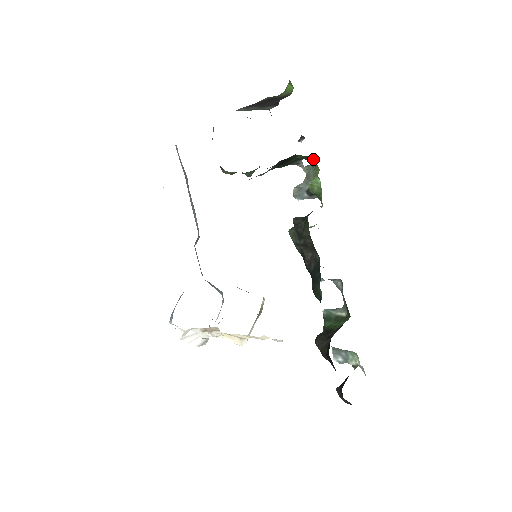
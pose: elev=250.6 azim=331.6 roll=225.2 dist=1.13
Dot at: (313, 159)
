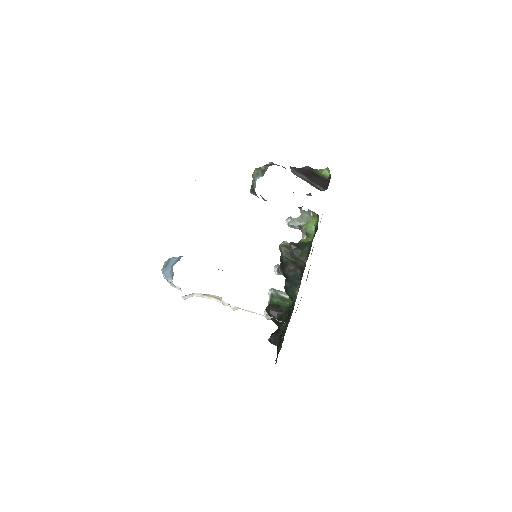
Dot at: (315, 213)
